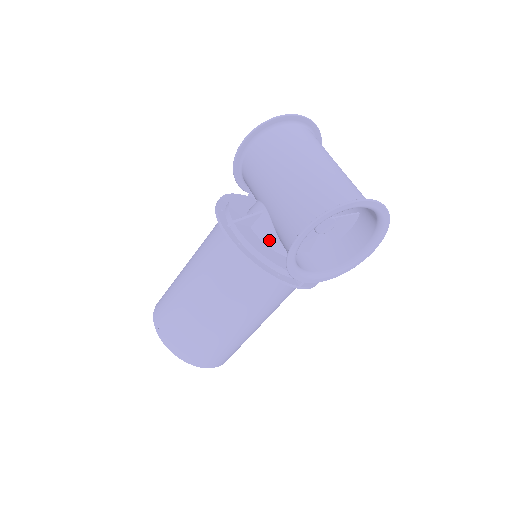
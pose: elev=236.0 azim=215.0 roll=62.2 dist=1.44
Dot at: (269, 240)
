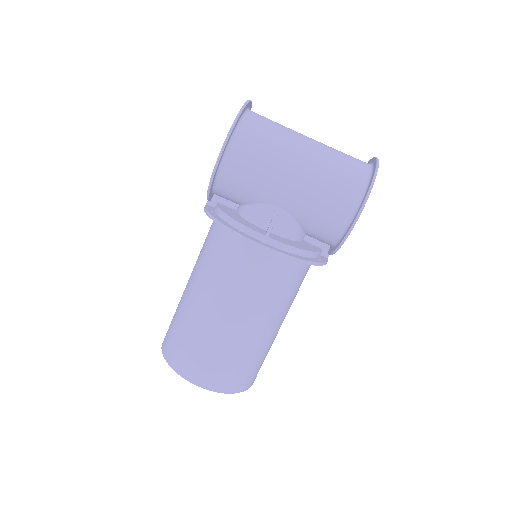
Dot at: (294, 235)
